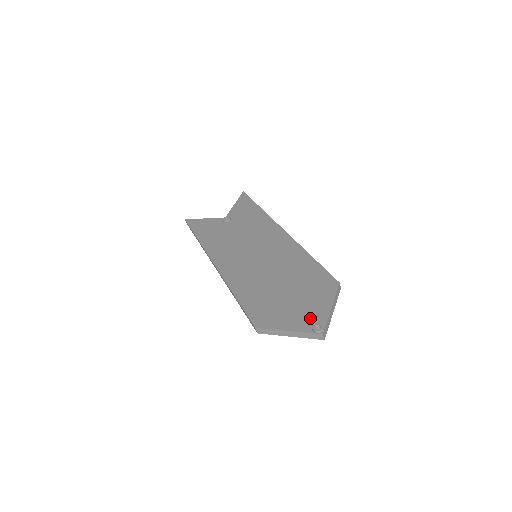
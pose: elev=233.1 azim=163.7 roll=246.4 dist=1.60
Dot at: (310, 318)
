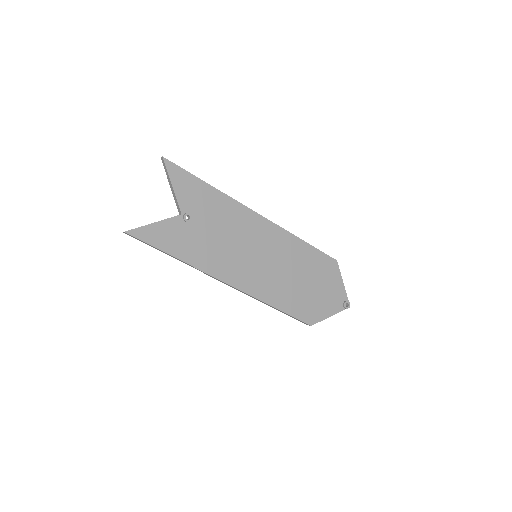
Dot at: (338, 300)
